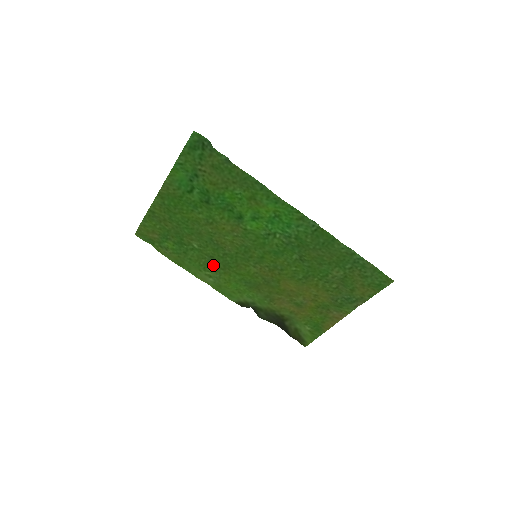
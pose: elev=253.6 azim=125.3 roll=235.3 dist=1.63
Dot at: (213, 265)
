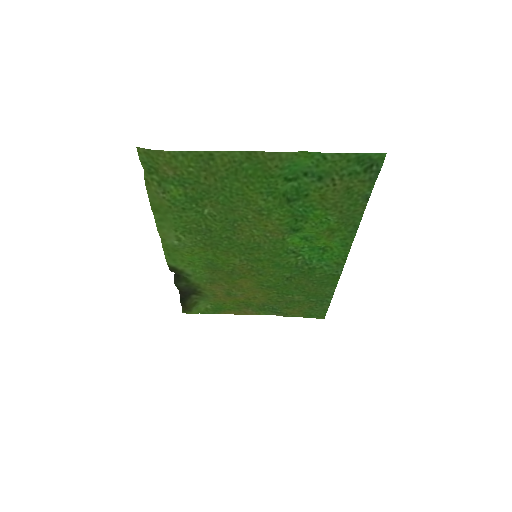
Dot at: (200, 236)
